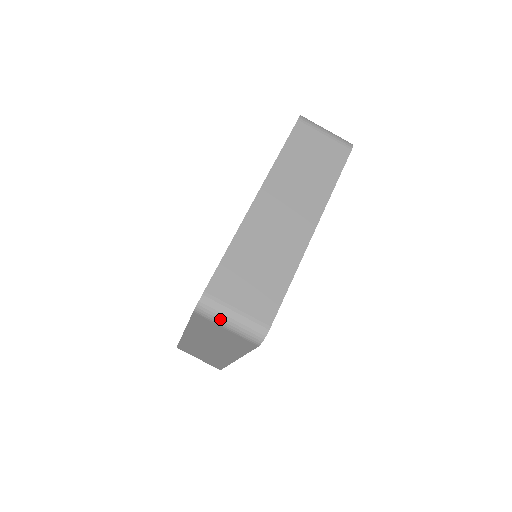
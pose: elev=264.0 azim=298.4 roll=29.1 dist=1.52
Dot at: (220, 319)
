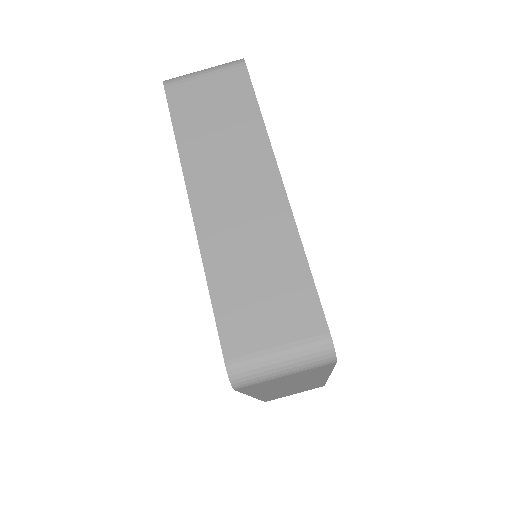
Dot at: (268, 374)
